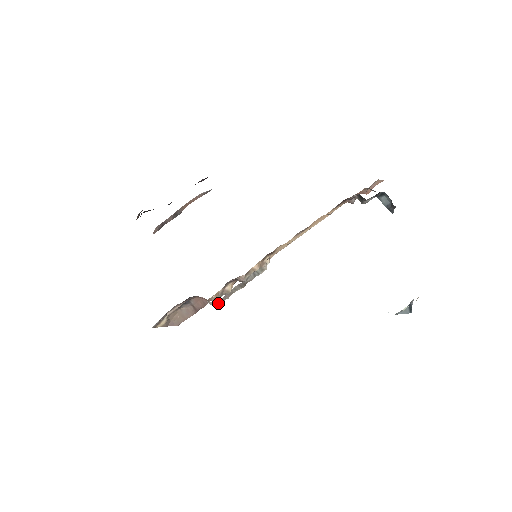
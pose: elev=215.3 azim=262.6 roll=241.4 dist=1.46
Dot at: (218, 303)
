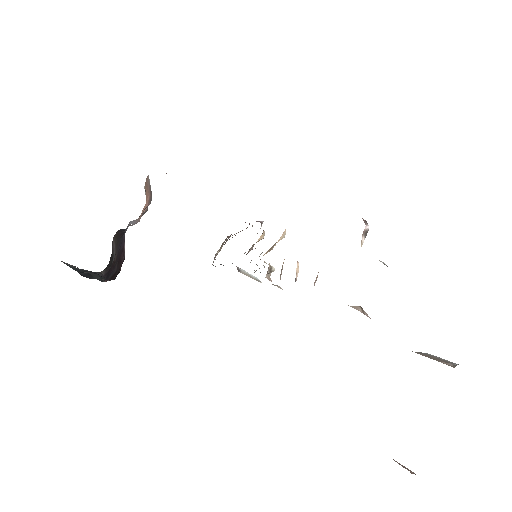
Dot at: occluded
